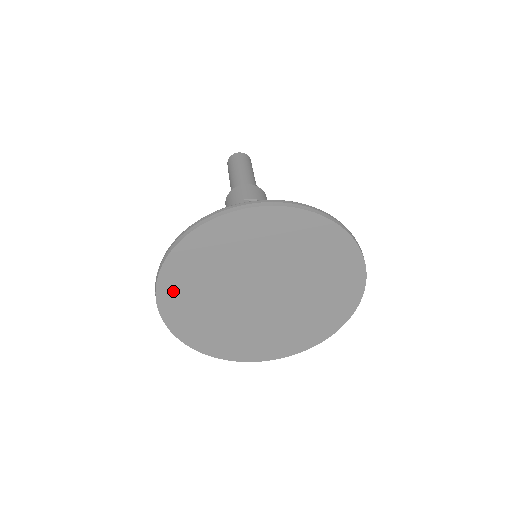
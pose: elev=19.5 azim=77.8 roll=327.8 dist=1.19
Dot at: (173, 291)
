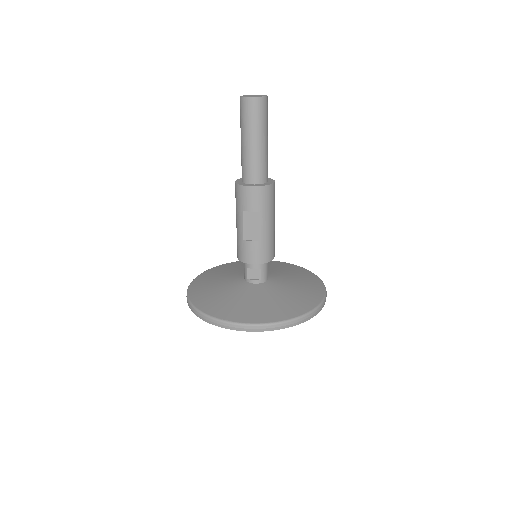
Dot at: occluded
